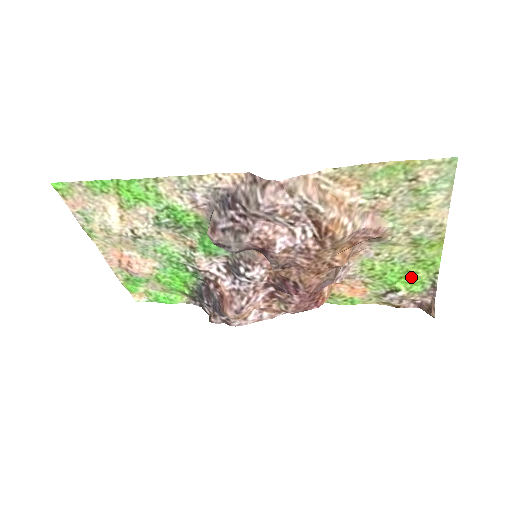
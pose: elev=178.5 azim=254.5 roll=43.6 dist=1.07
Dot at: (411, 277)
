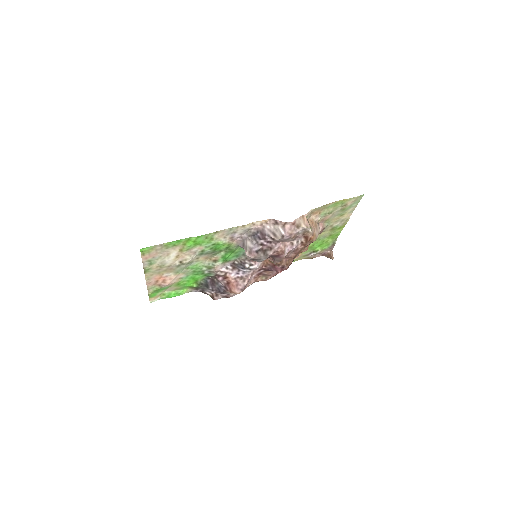
Dot at: (325, 243)
